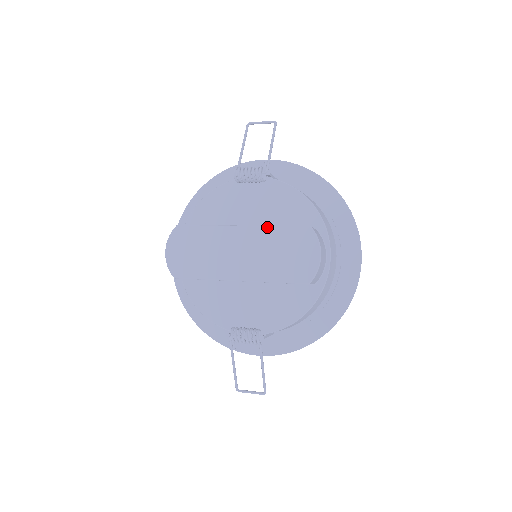
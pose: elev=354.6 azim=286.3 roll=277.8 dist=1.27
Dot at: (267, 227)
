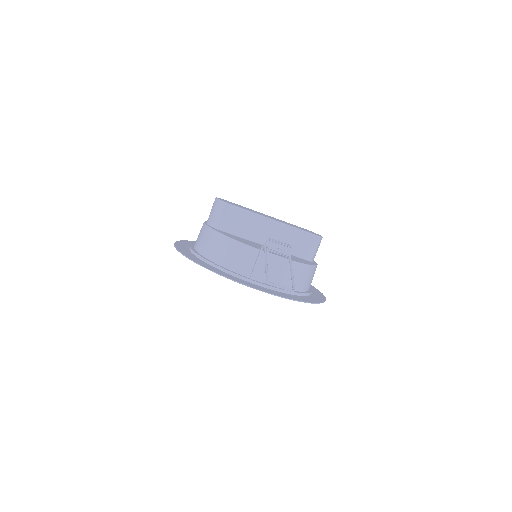
Dot at: occluded
